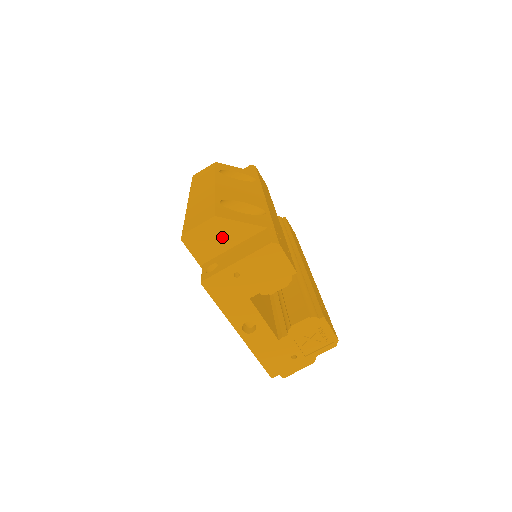
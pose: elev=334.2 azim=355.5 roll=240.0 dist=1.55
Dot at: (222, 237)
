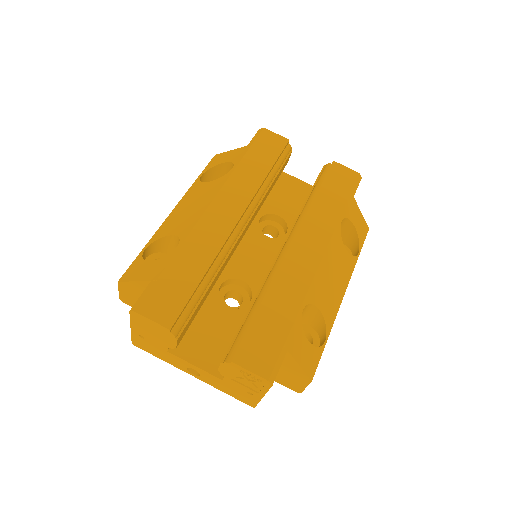
Dot at: (138, 295)
